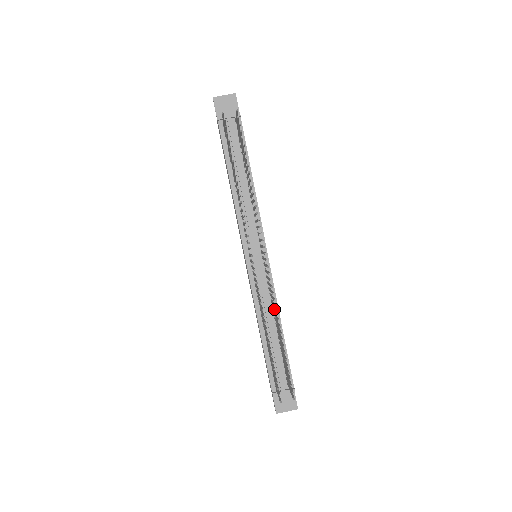
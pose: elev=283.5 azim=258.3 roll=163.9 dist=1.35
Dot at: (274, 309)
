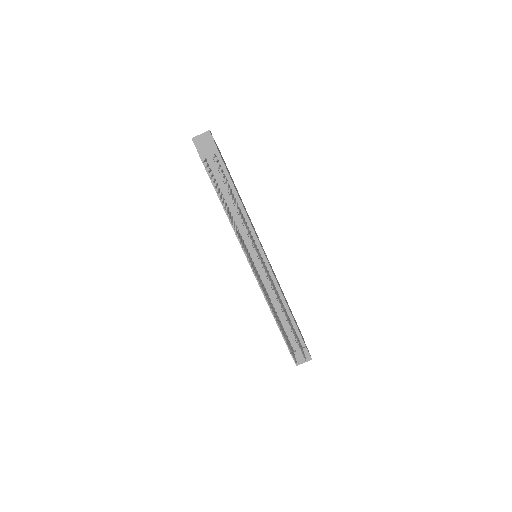
Dot at: occluded
